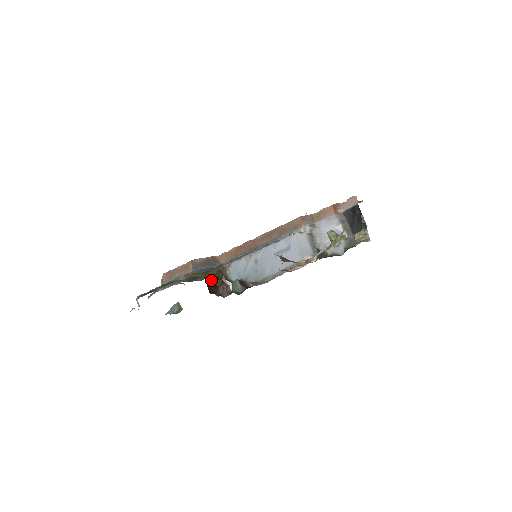
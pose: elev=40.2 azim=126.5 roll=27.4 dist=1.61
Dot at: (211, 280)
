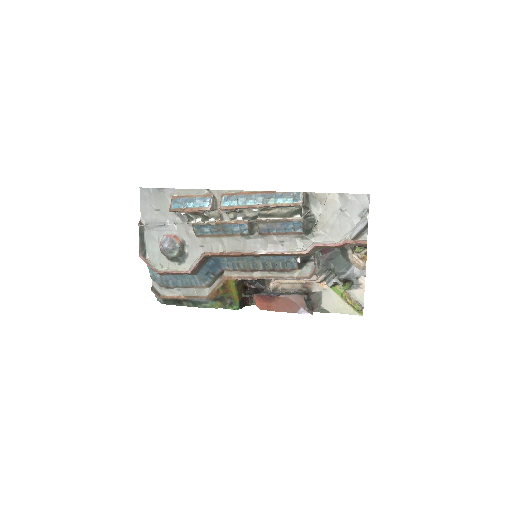
Dot at: (241, 300)
